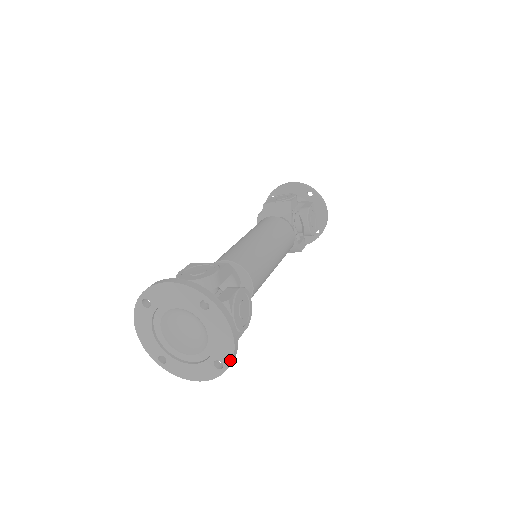
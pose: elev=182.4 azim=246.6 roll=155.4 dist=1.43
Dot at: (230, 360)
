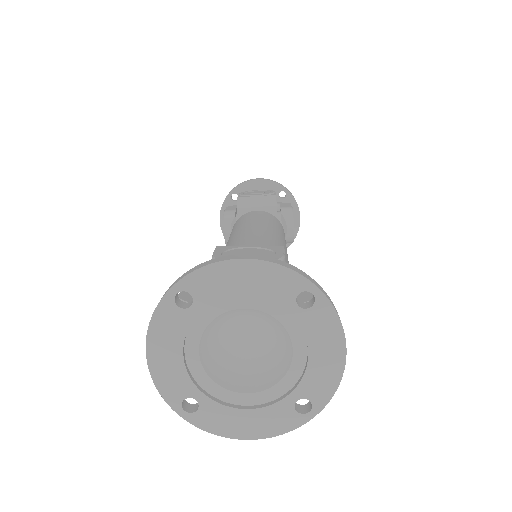
Dot at: (328, 396)
